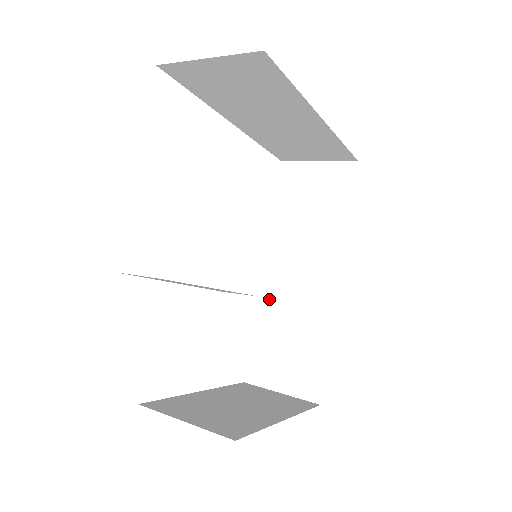
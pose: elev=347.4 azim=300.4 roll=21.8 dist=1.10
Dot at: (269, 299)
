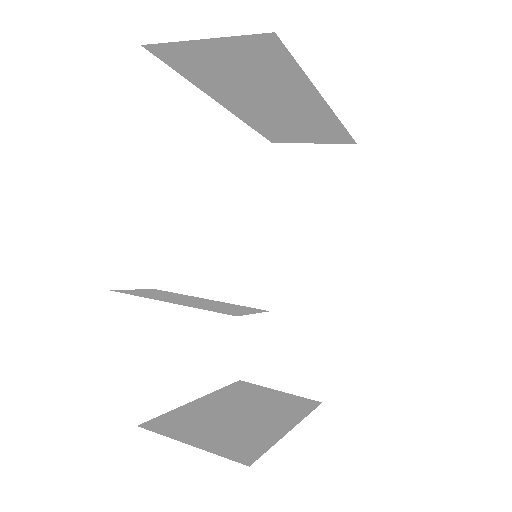
Dot at: (264, 293)
